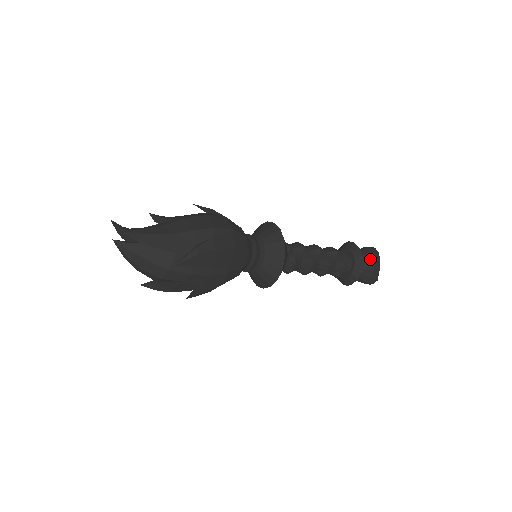
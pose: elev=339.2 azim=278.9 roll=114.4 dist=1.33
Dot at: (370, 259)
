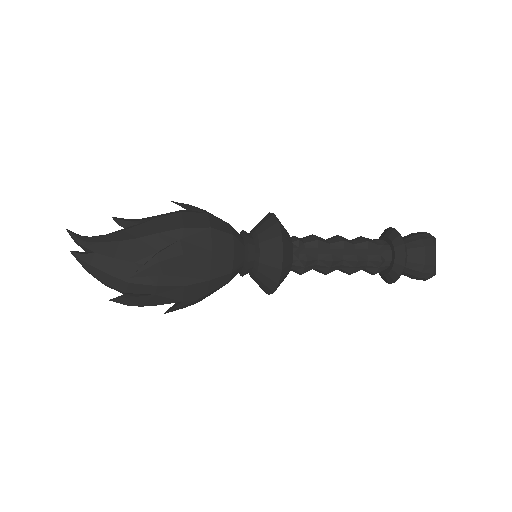
Dot at: (419, 248)
